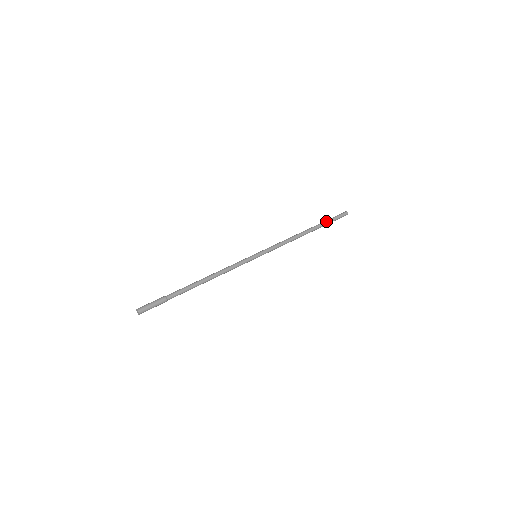
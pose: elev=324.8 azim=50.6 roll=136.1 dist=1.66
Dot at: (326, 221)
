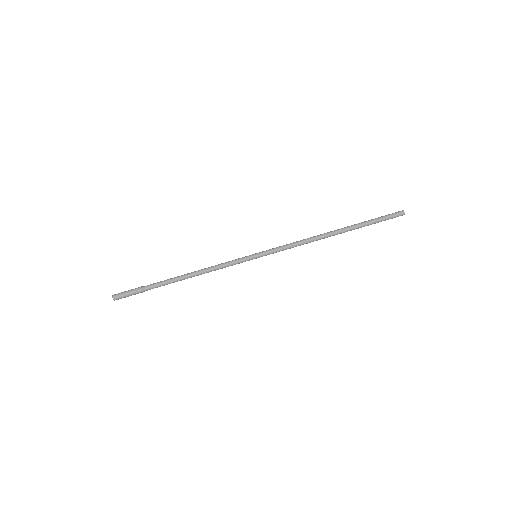
Dot at: (365, 221)
